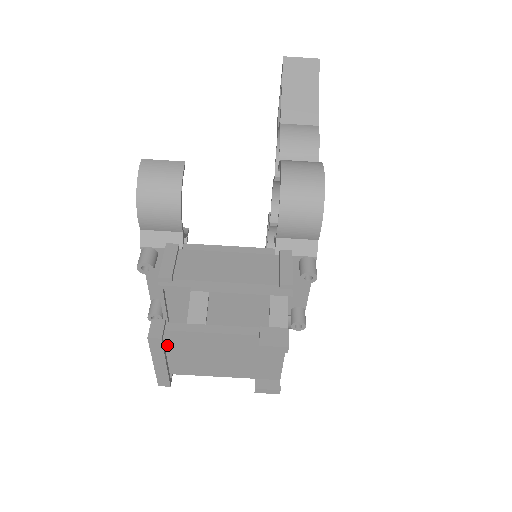
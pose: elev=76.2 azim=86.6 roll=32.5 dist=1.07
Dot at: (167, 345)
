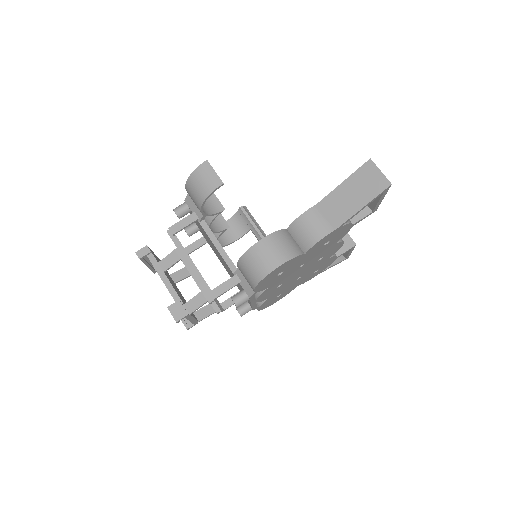
Dot at: occluded
